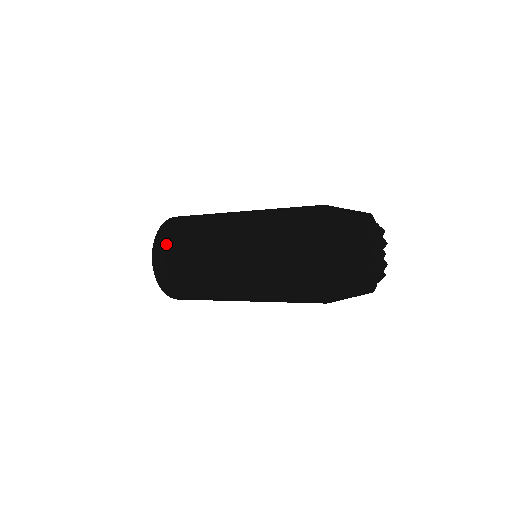
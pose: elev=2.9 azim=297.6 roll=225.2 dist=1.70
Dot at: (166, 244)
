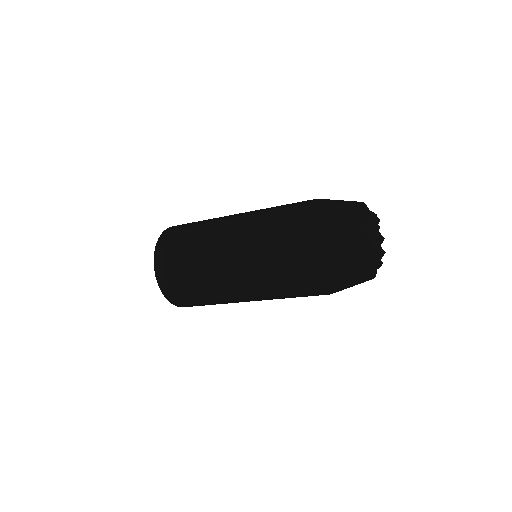
Dot at: (183, 224)
